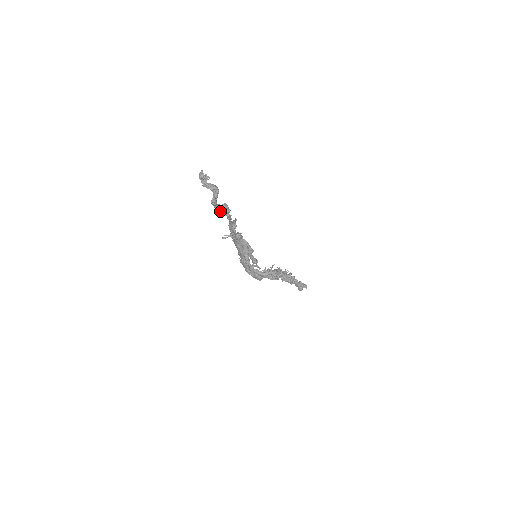
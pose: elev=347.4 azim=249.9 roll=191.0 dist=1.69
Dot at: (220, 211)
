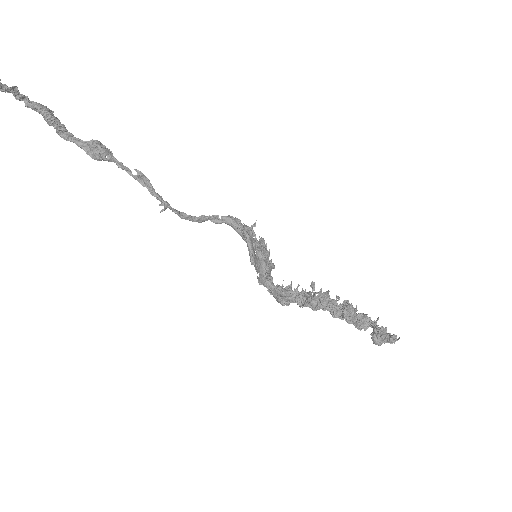
Dot at: (87, 151)
